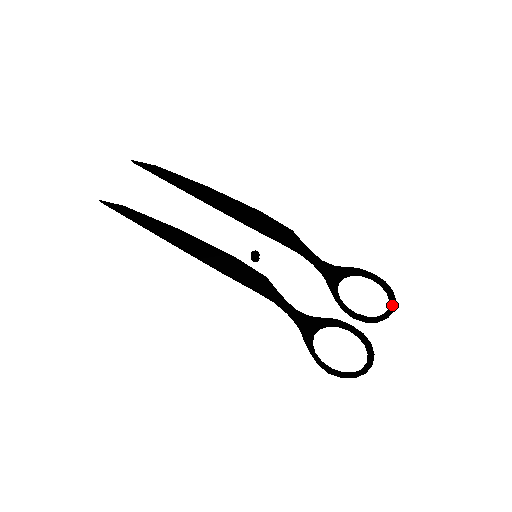
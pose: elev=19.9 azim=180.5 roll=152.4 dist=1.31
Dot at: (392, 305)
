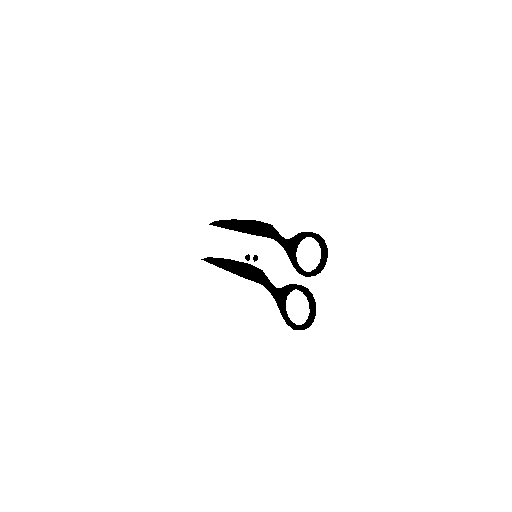
Dot at: (322, 253)
